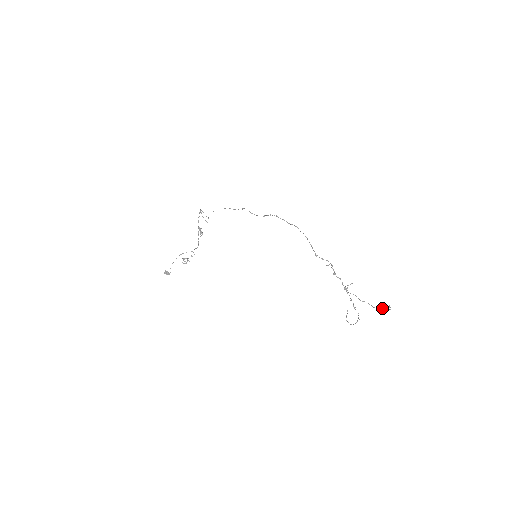
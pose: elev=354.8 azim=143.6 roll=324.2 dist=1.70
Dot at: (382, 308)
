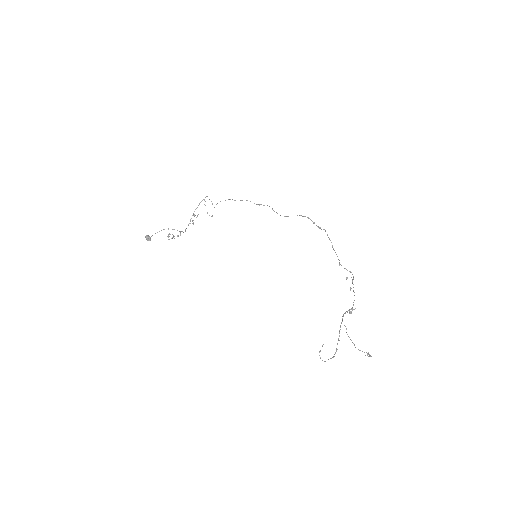
Dot at: occluded
